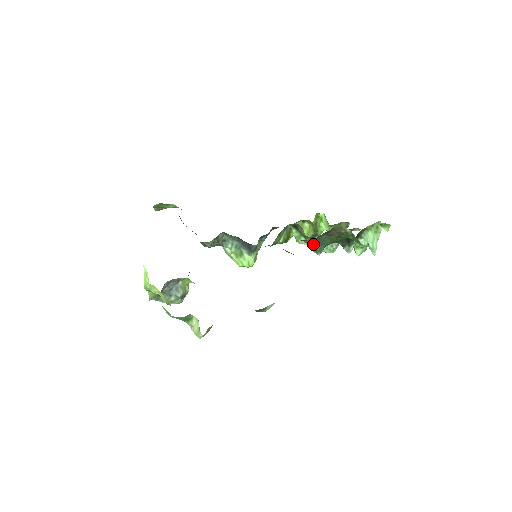
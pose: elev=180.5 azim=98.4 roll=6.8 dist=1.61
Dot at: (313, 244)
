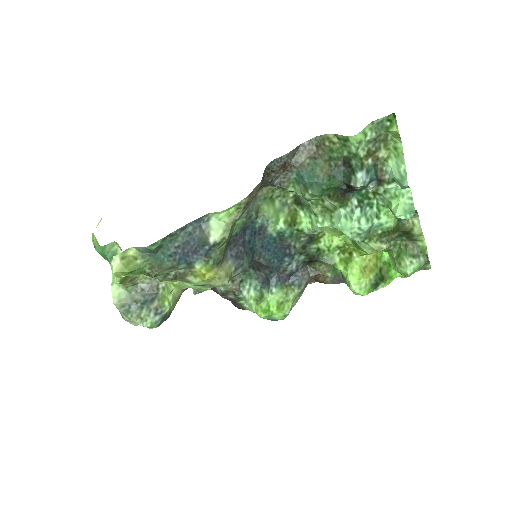
Dot at: (302, 185)
